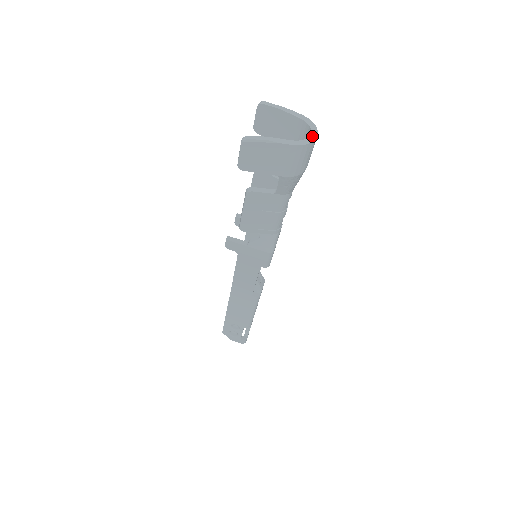
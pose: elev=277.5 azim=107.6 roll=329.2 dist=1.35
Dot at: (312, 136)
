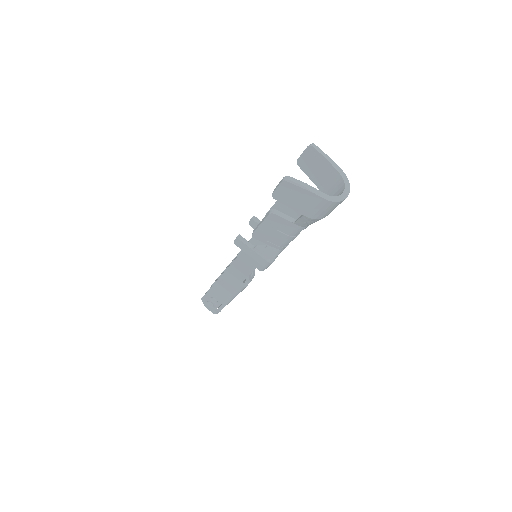
Dot at: (343, 195)
